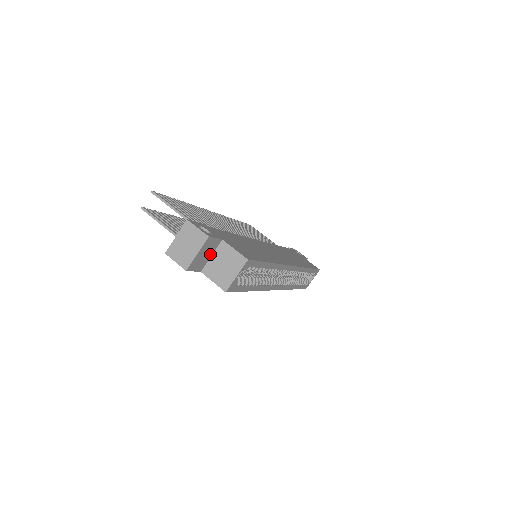
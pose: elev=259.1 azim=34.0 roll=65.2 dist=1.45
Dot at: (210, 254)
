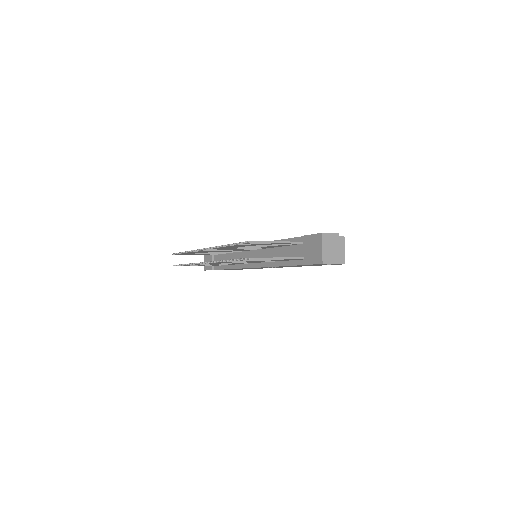
Dot at: occluded
